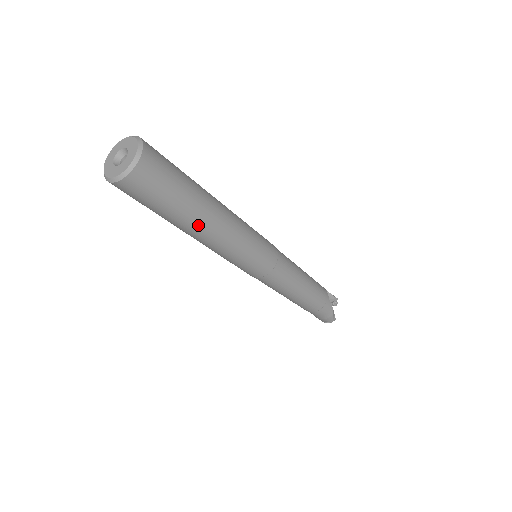
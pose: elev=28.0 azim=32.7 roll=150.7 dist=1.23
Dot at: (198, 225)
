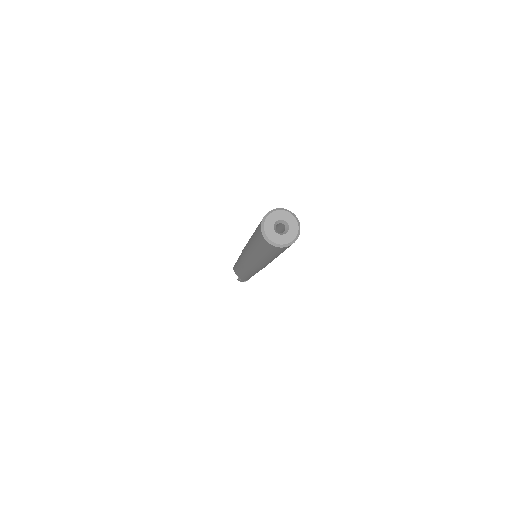
Dot at: occluded
